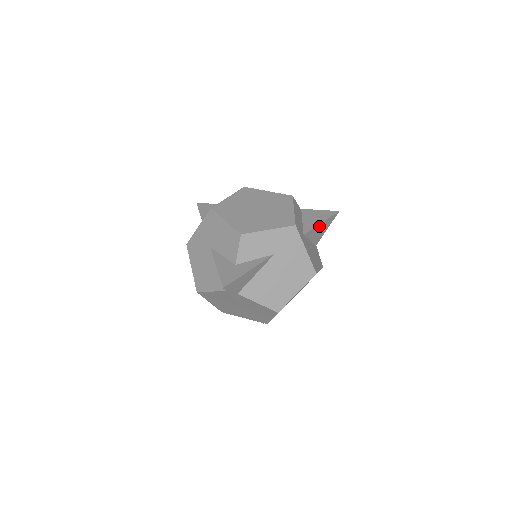
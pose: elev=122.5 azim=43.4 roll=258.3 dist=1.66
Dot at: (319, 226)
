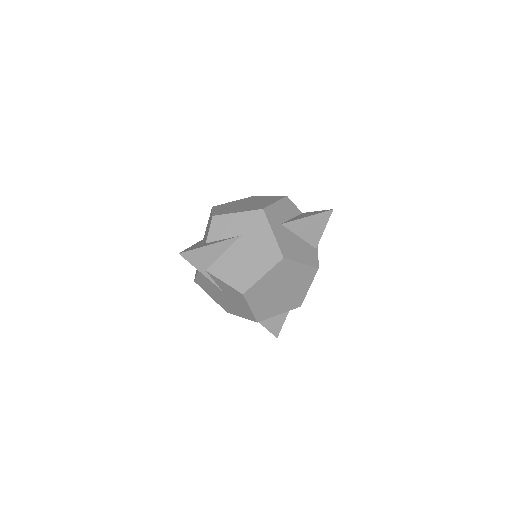
Dot at: (305, 221)
